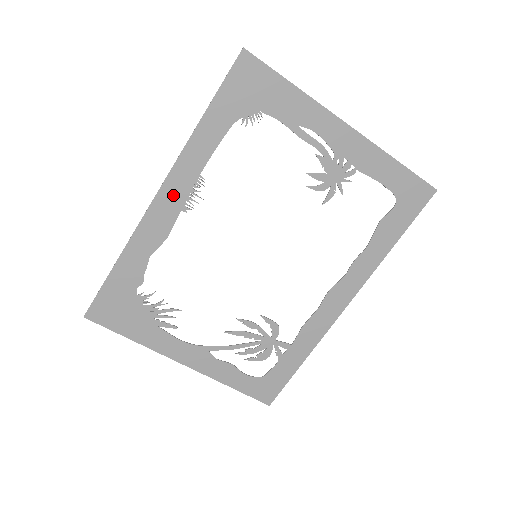
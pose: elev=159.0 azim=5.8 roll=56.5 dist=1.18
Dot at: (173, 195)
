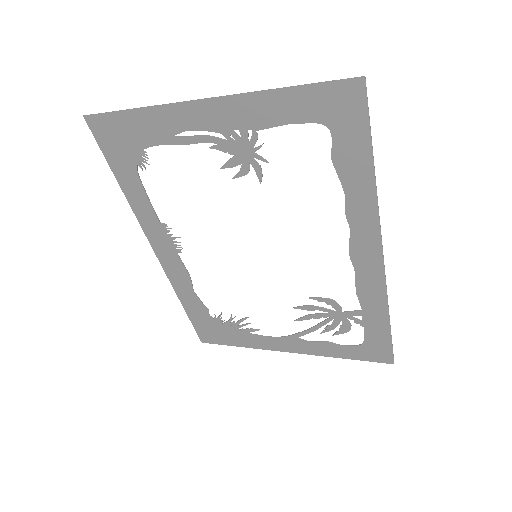
Dot at: (162, 246)
